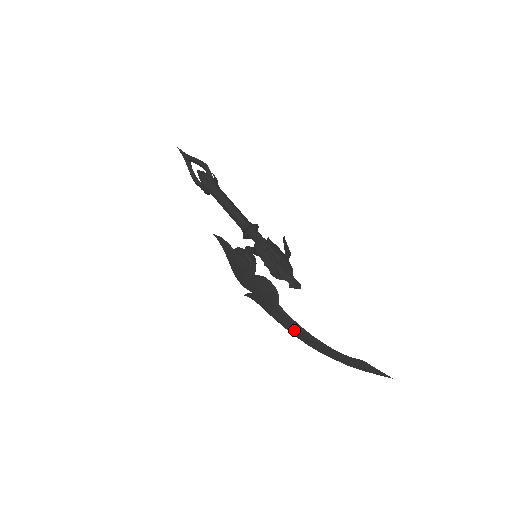
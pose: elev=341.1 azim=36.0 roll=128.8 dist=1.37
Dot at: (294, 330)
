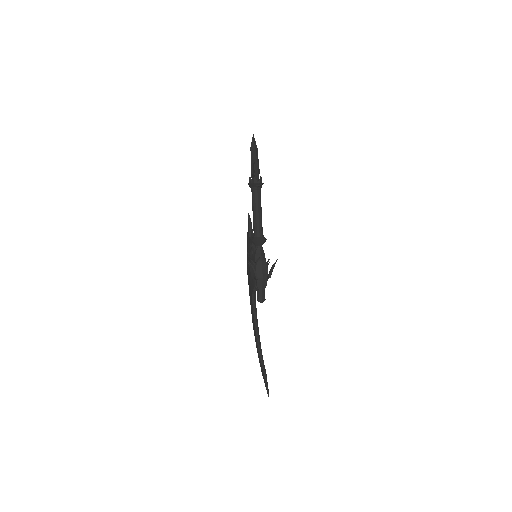
Dot at: (253, 316)
